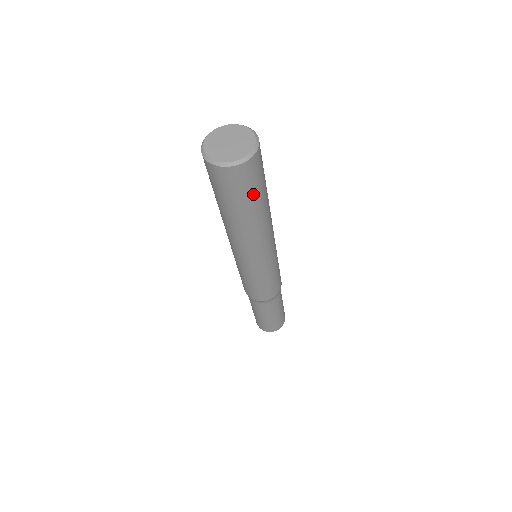
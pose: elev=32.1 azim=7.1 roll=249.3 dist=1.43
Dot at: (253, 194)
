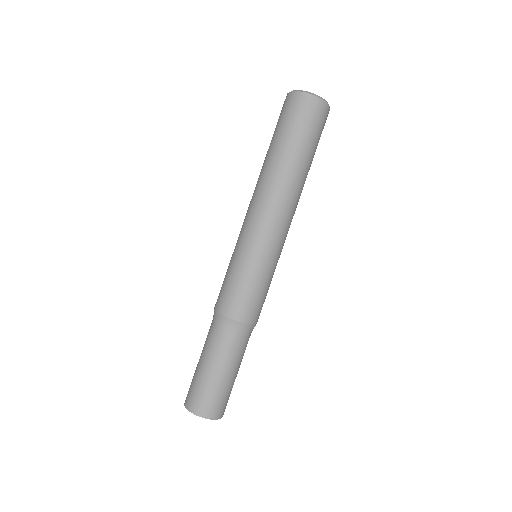
Dot at: (317, 144)
